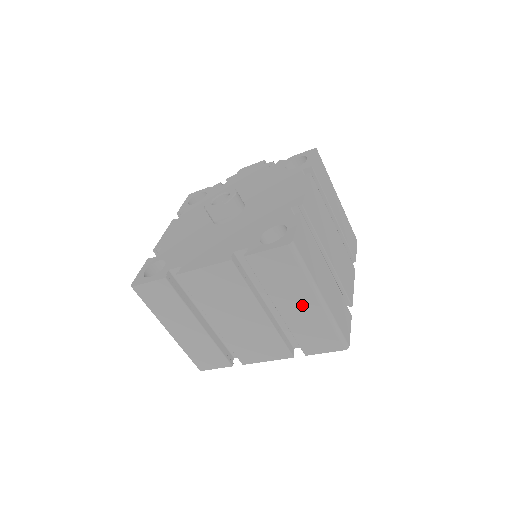
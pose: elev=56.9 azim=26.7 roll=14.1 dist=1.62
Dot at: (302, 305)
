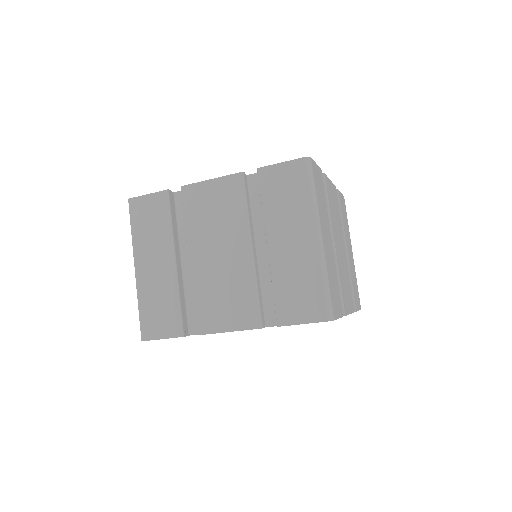
Dot at: (297, 241)
